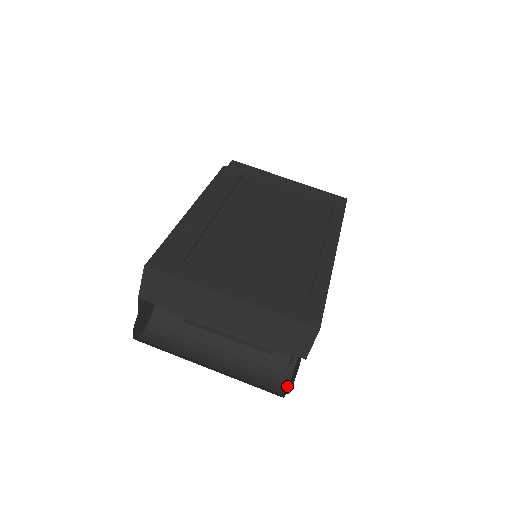
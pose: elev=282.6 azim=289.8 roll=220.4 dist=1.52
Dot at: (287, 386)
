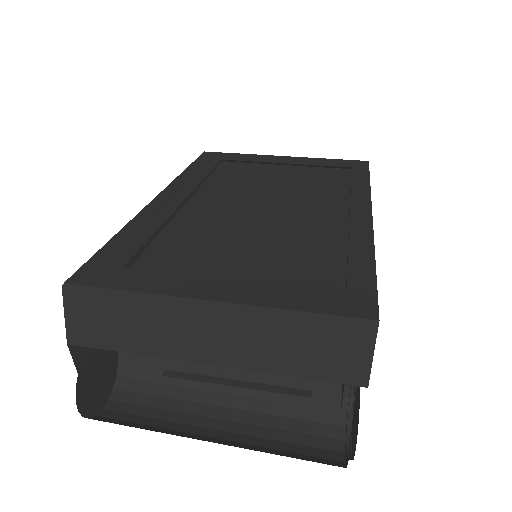
Dot at: (348, 446)
